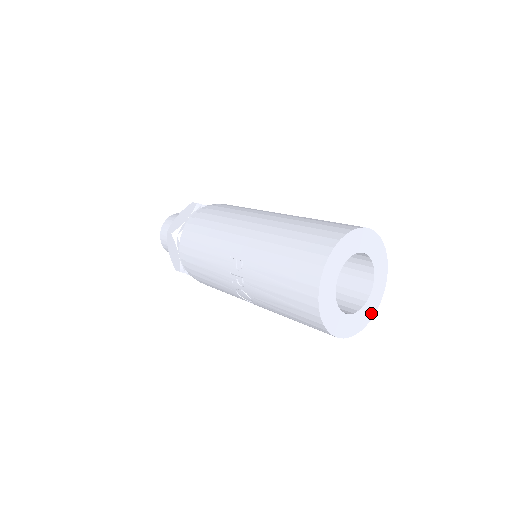
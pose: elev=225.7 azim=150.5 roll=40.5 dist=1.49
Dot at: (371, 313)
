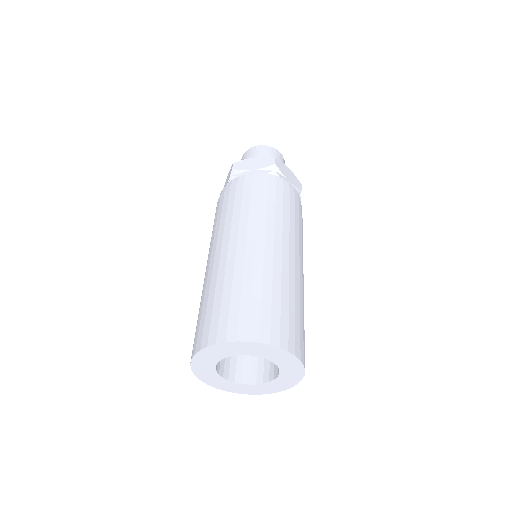
Dot at: (293, 381)
